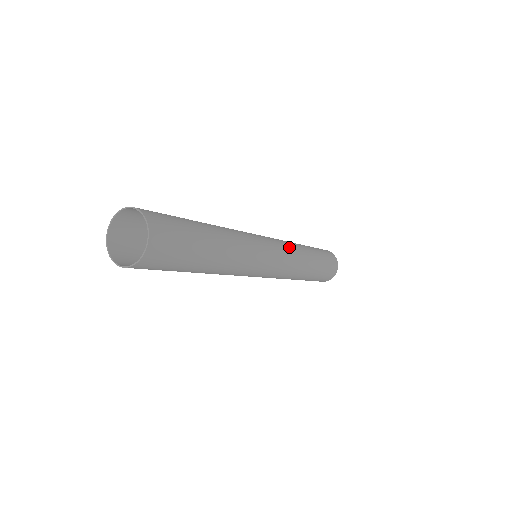
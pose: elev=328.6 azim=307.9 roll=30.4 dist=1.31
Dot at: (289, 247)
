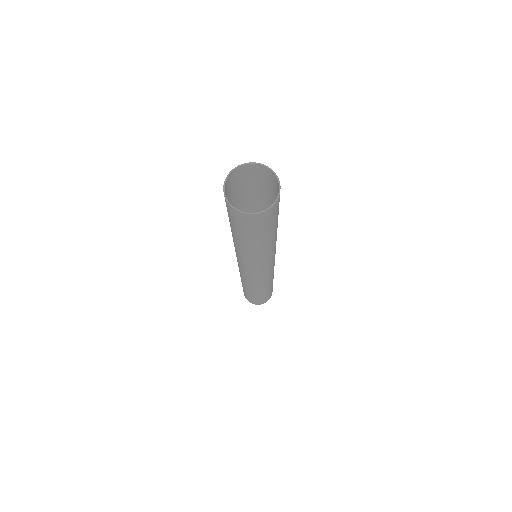
Dot at: occluded
